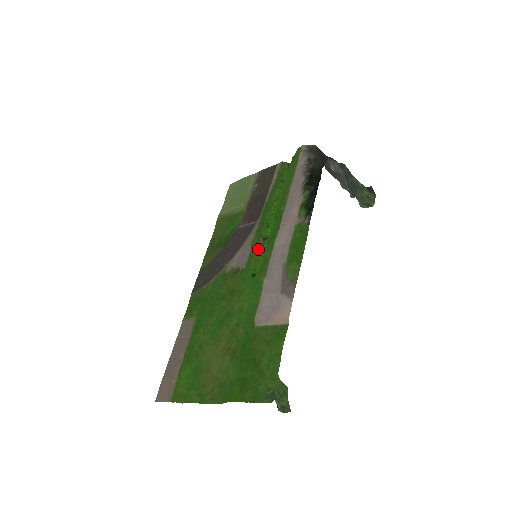
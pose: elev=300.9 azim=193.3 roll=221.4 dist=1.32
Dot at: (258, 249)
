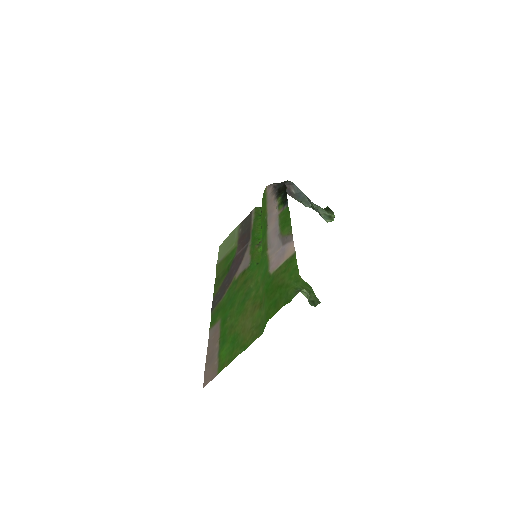
Dot at: (256, 252)
